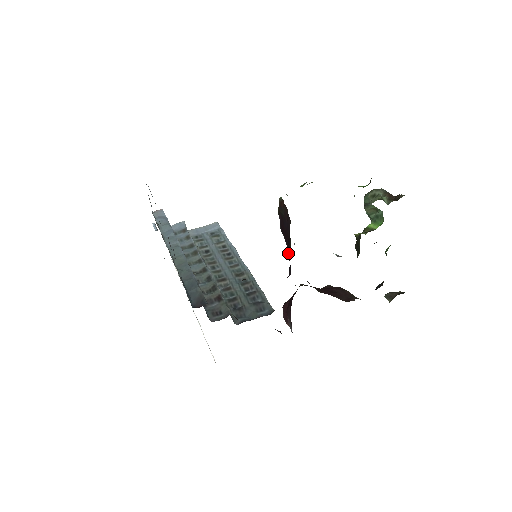
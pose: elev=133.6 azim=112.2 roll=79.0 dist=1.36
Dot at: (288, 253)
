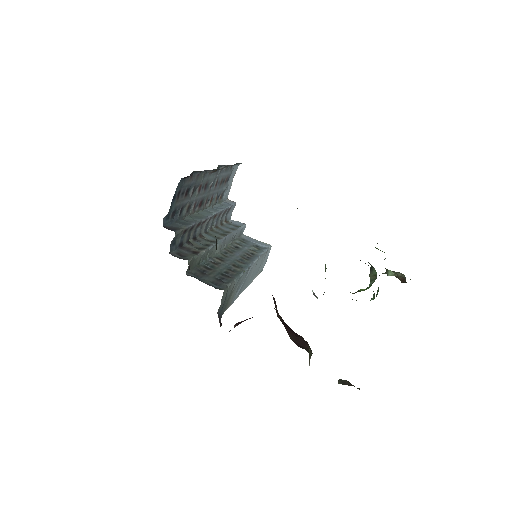
Dot at: occluded
